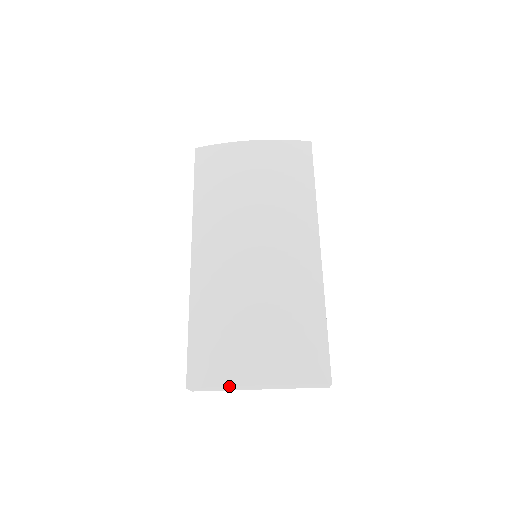
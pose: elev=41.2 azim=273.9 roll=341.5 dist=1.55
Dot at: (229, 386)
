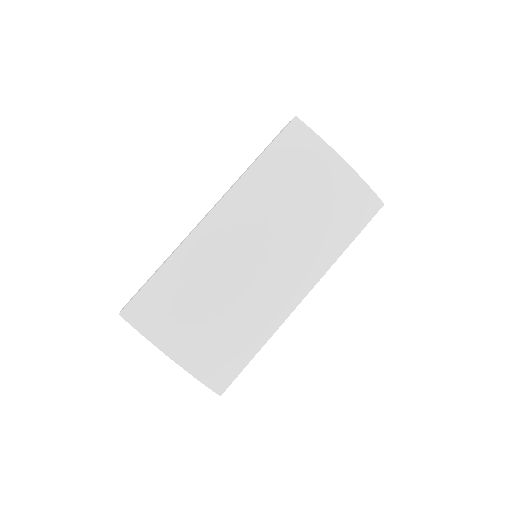
Dot at: (151, 342)
